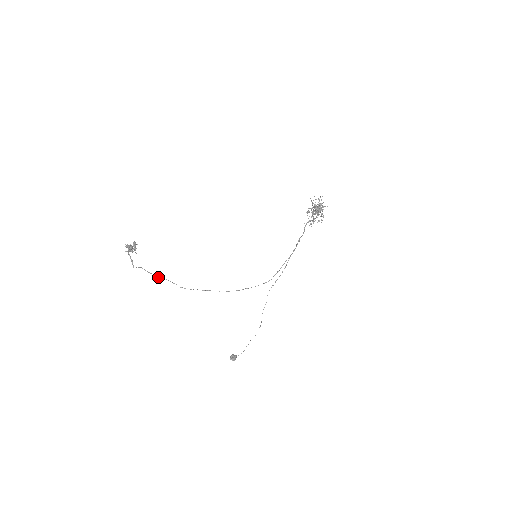
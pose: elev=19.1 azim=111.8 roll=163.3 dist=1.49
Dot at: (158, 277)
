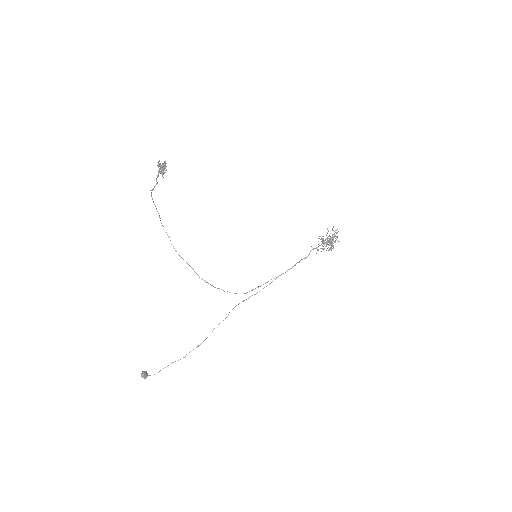
Dot at: occluded
